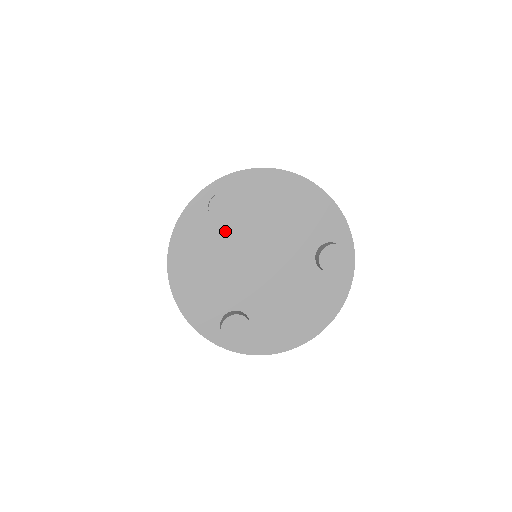
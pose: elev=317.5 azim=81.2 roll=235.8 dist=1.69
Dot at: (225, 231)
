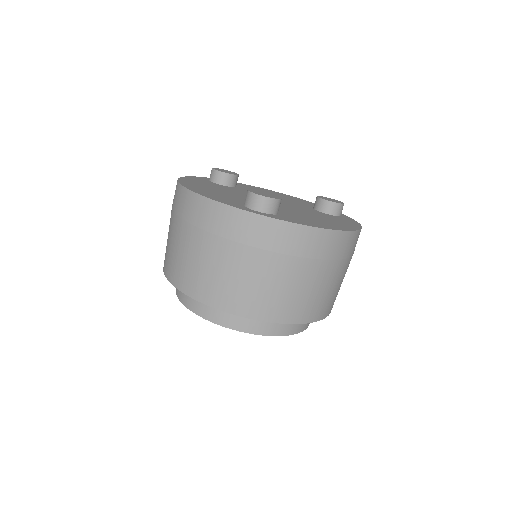
Dot at: (228, 187)
